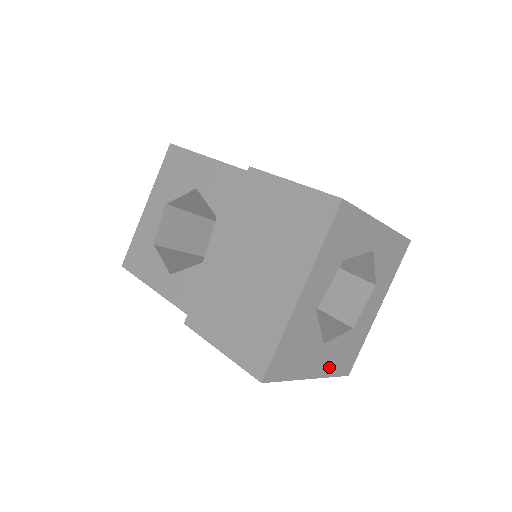
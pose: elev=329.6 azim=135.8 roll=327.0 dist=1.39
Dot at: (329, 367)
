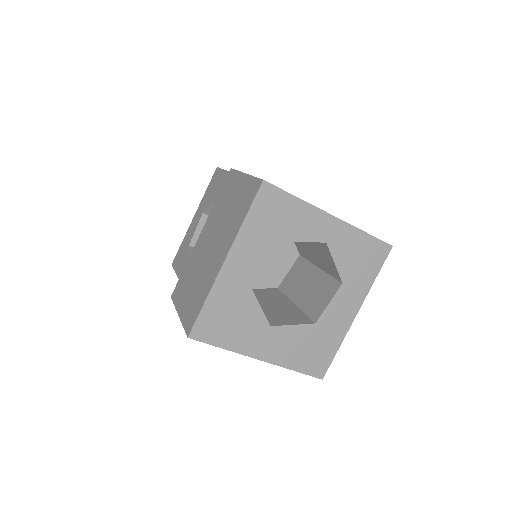
Dot at: (286, 357)
